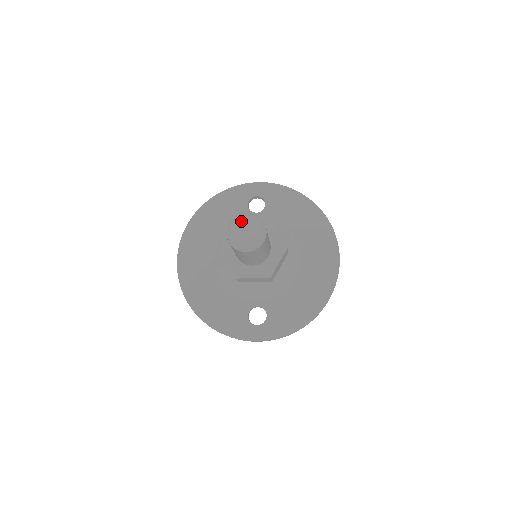
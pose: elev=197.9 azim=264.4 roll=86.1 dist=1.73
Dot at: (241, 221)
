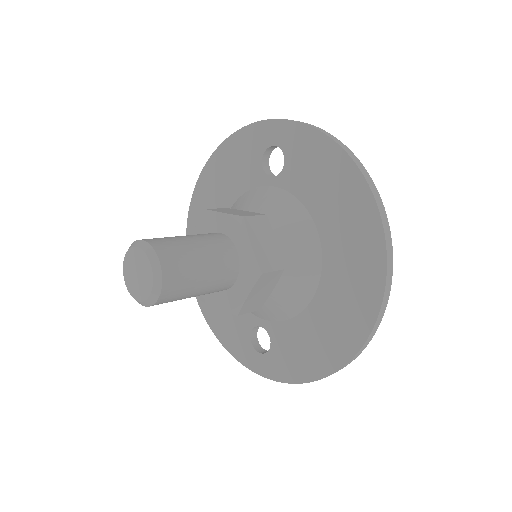
Dot at: (133, 255)
